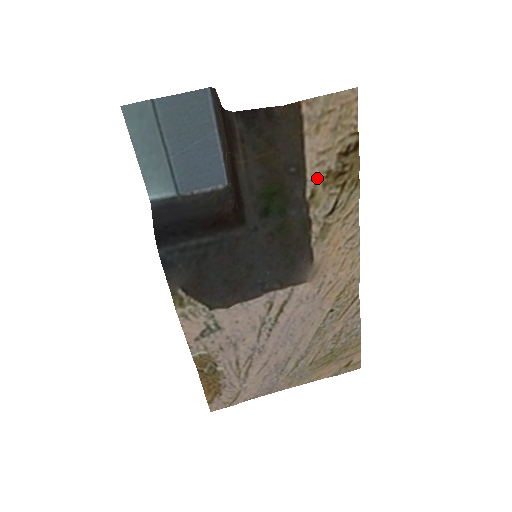
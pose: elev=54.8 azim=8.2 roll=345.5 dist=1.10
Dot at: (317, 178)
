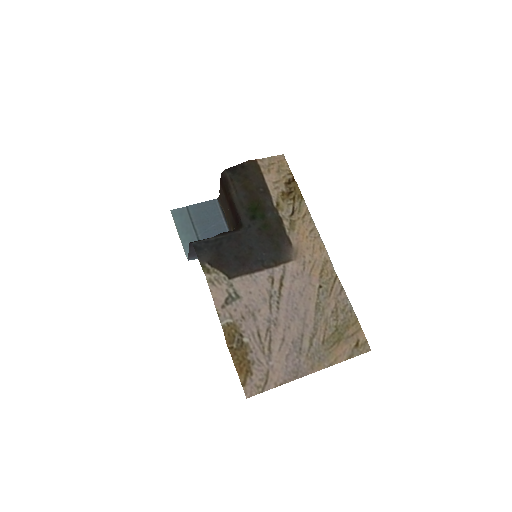
Dot at: (277, 196)
